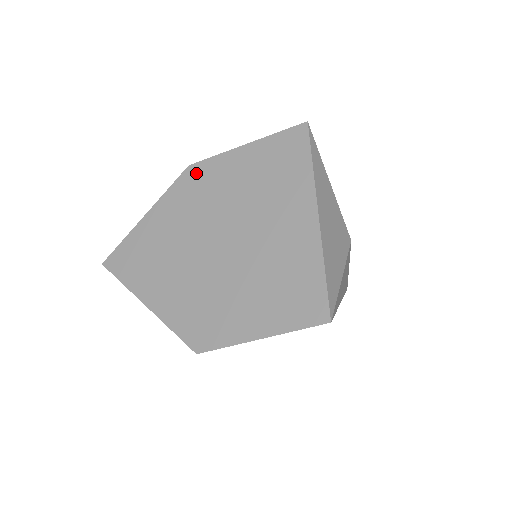
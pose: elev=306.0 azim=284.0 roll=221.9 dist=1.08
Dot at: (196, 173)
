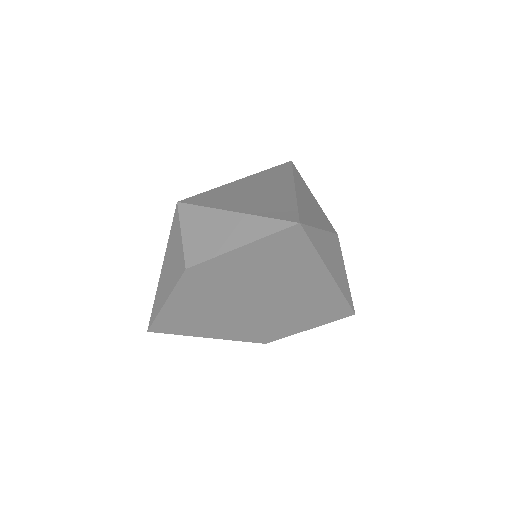
Dot at: (199, 273)
